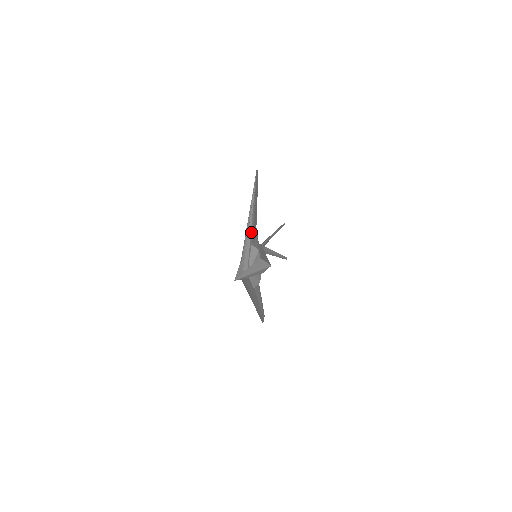
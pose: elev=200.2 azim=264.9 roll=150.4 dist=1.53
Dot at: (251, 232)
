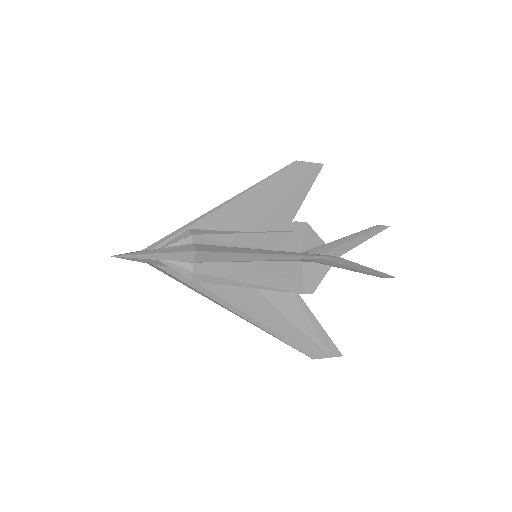
Dot at: (205, 219)
